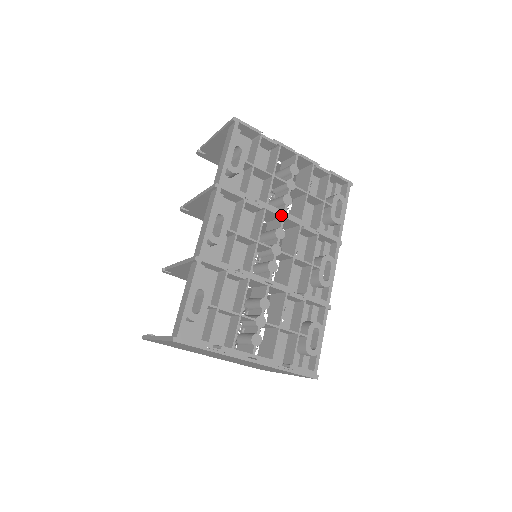
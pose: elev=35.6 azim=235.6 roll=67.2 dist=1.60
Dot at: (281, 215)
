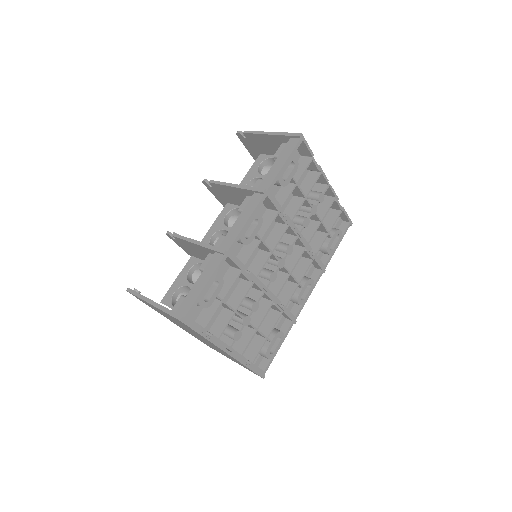
Dot at: (297, 234)
